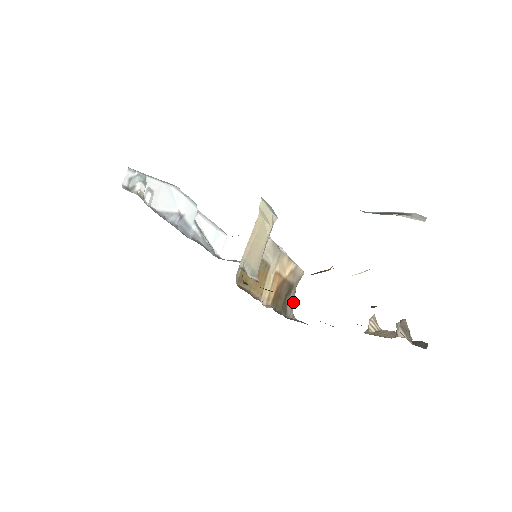
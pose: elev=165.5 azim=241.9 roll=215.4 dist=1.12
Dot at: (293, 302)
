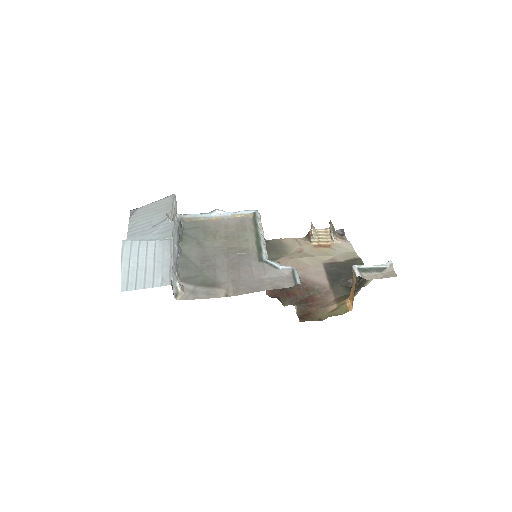
Dot at: occluded
